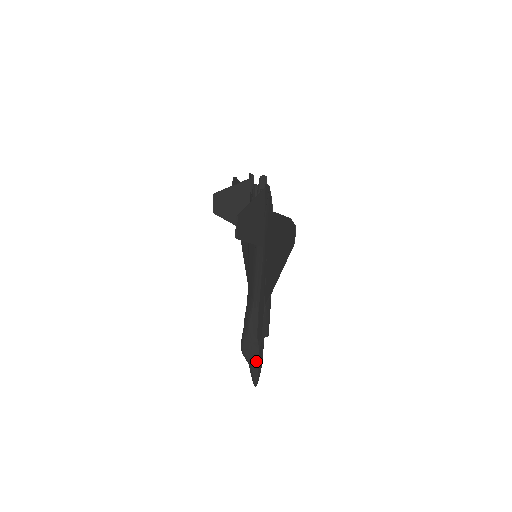
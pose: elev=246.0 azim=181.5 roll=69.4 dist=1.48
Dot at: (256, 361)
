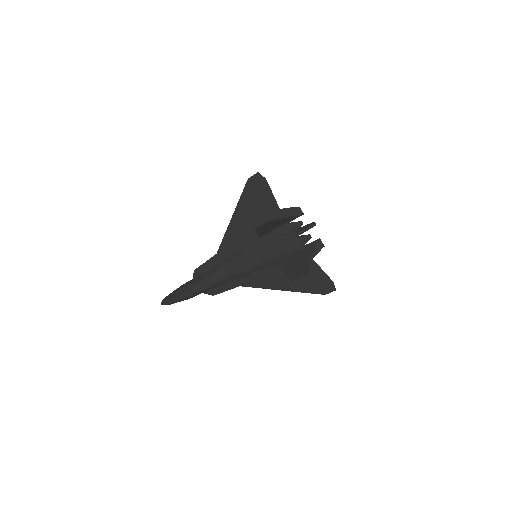
Dot at: occluded
